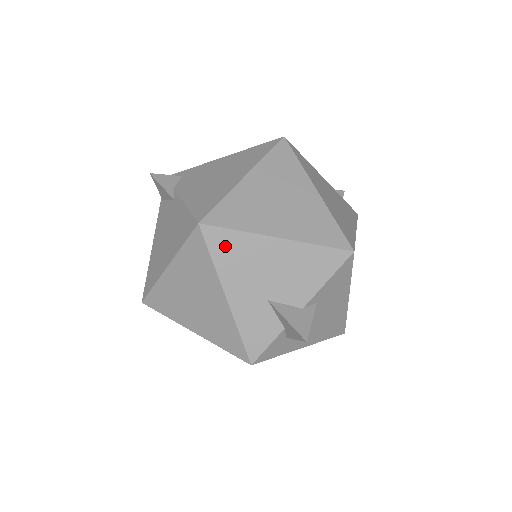
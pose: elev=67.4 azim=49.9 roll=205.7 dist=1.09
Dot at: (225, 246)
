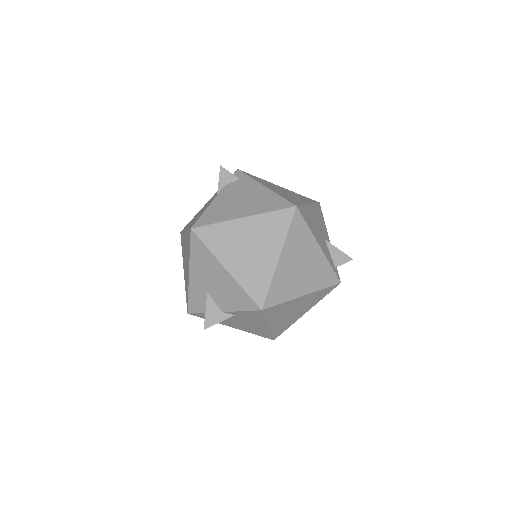
Dot at: (198, 250)
